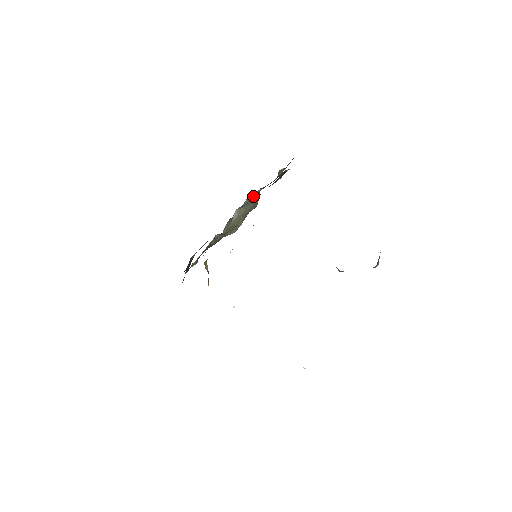
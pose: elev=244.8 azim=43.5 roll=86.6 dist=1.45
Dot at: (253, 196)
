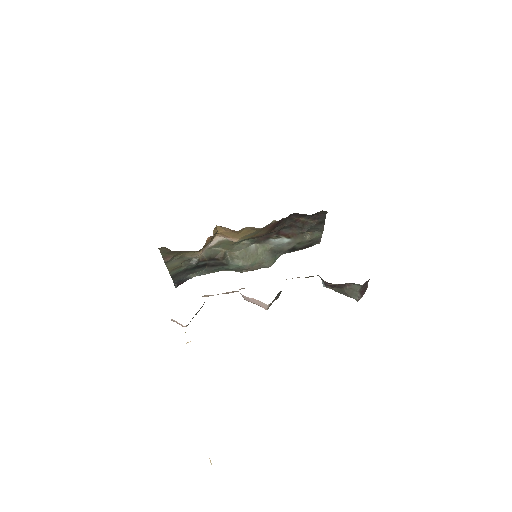
Dot at: (274, 249)
